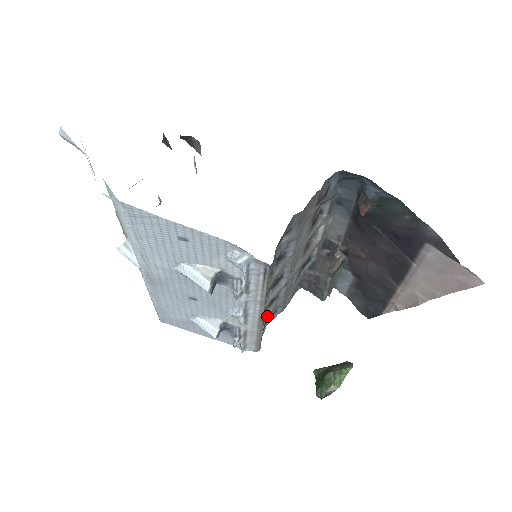
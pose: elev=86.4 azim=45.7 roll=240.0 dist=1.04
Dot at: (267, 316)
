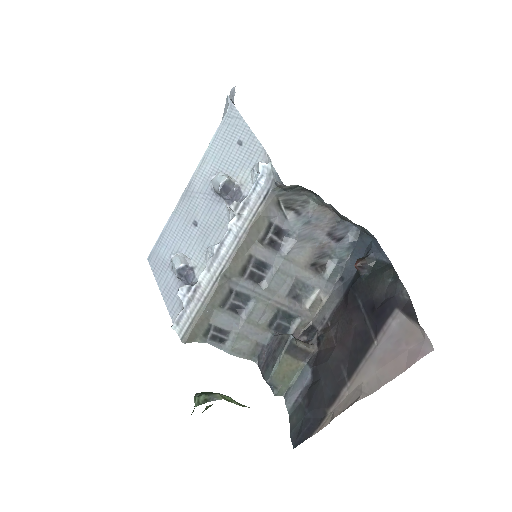
Dot at: (221, 311)
